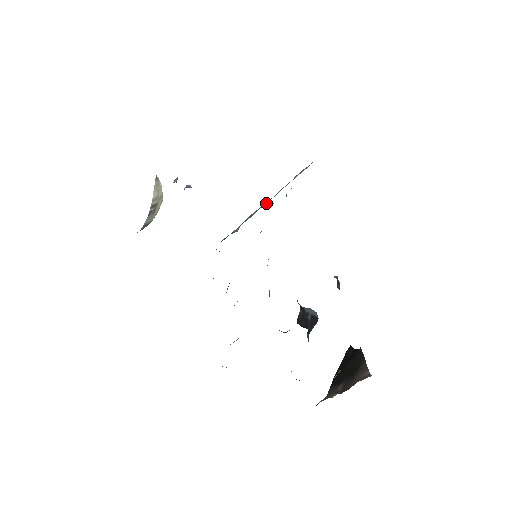
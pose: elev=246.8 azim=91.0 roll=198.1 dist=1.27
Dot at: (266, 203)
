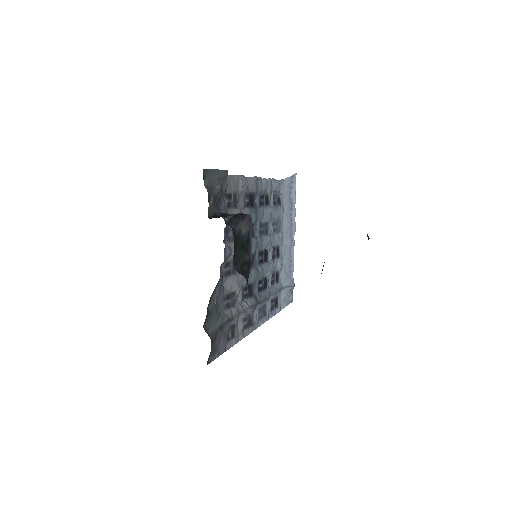
Dot at: (292, 240)
